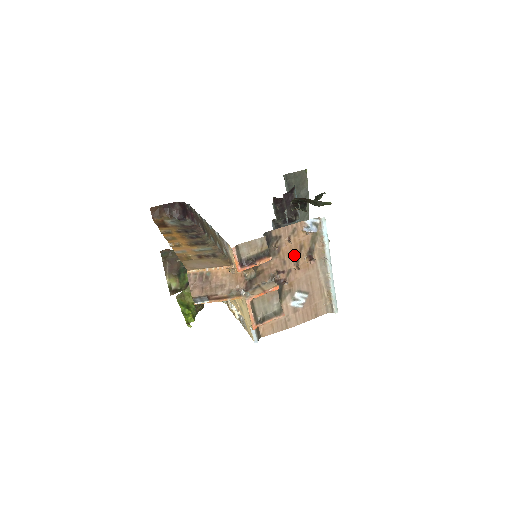
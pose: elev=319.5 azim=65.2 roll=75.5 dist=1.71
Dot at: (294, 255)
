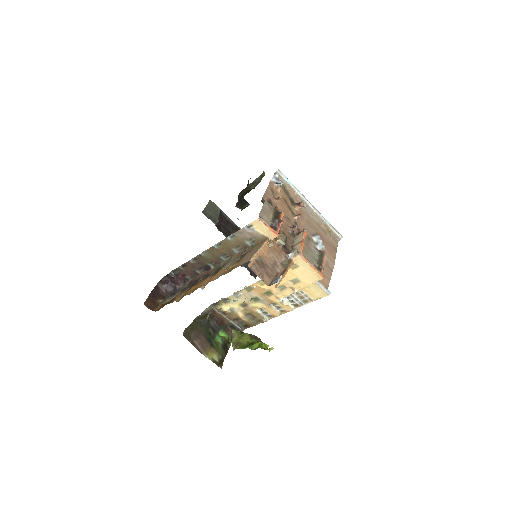
Dot at: (287, 210)
